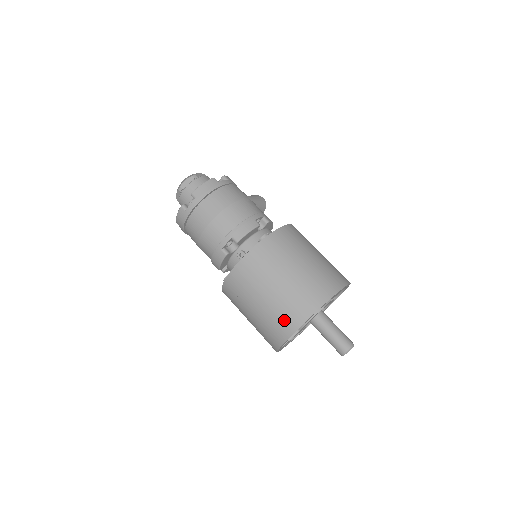
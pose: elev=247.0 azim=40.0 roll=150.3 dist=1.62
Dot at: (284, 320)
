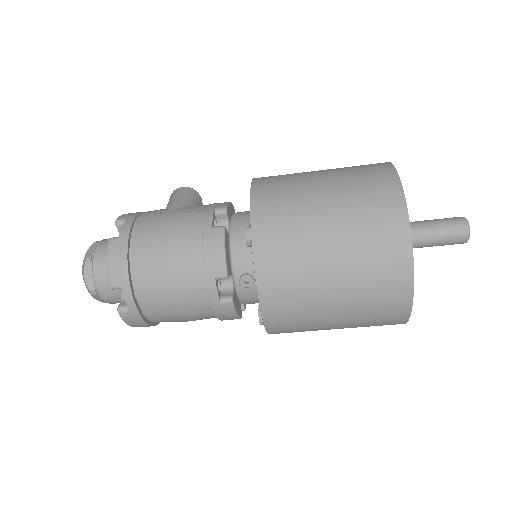
Dot at: (386, 295)
